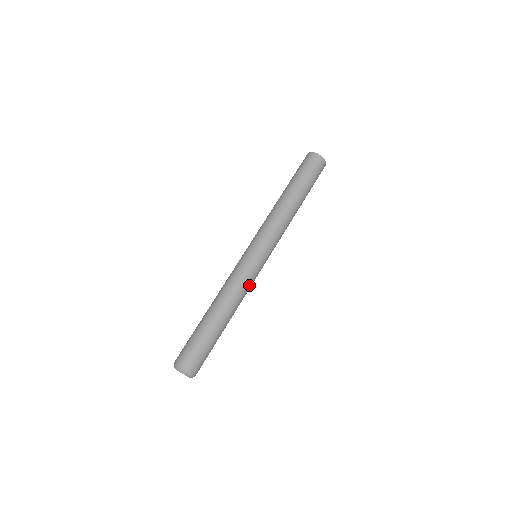
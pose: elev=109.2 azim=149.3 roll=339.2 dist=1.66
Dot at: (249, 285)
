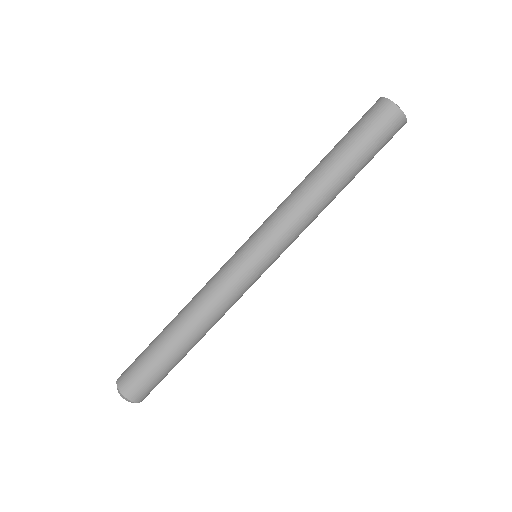
Dot at: (229, 296)
